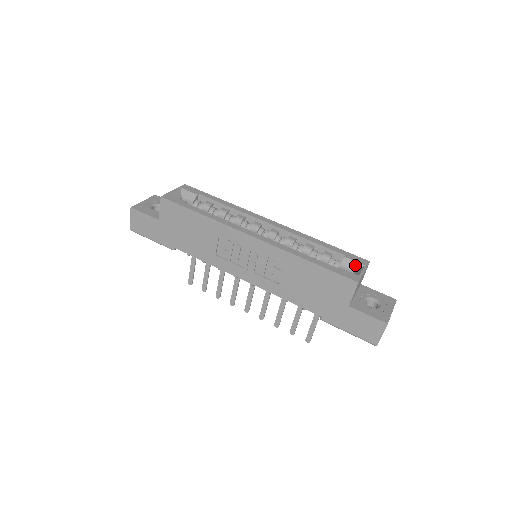
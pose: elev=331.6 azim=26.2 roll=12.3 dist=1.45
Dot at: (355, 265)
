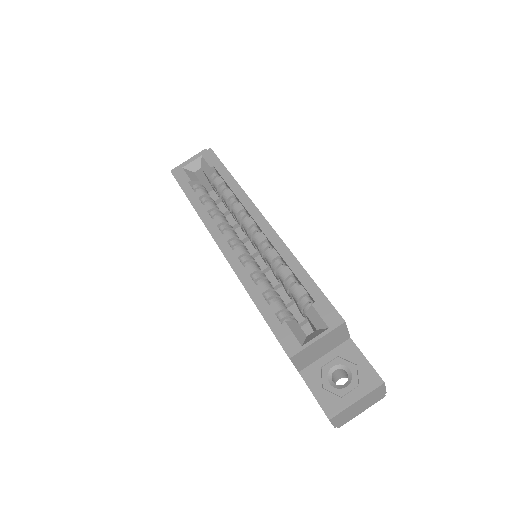
Dot at: (319, 322)
